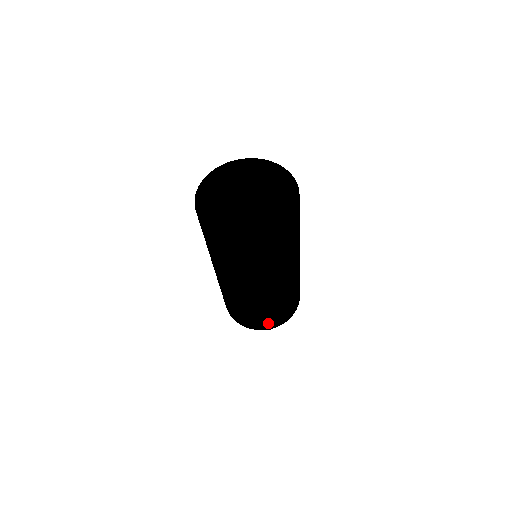
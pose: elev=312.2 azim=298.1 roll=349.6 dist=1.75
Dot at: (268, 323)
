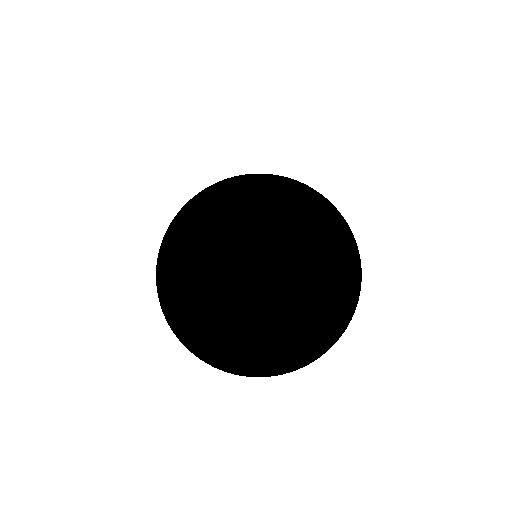
Dot at: occluded
